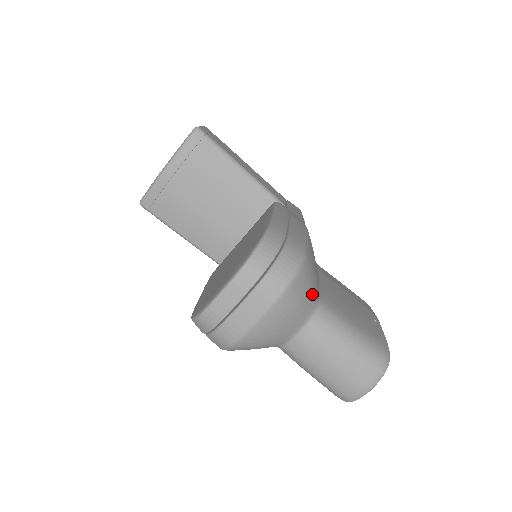
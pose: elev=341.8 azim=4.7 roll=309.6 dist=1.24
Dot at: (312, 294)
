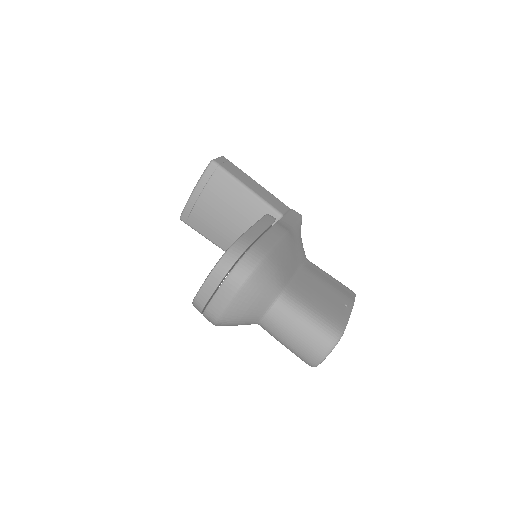
Dot at: (273, 286)
